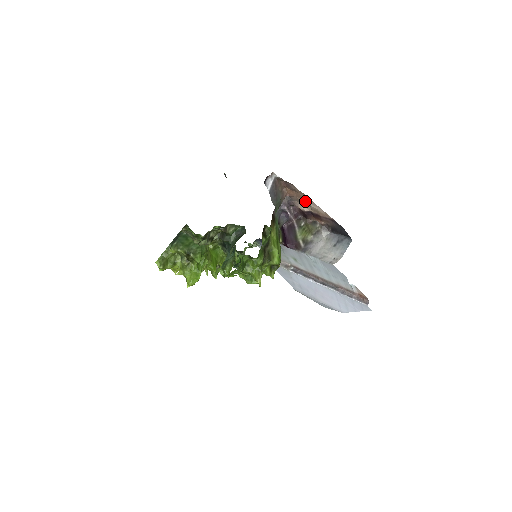
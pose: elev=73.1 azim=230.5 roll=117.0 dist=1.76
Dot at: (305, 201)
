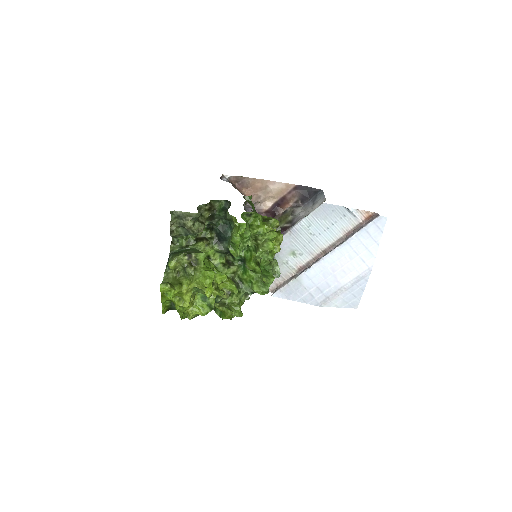
Dot at: (264, 191)
